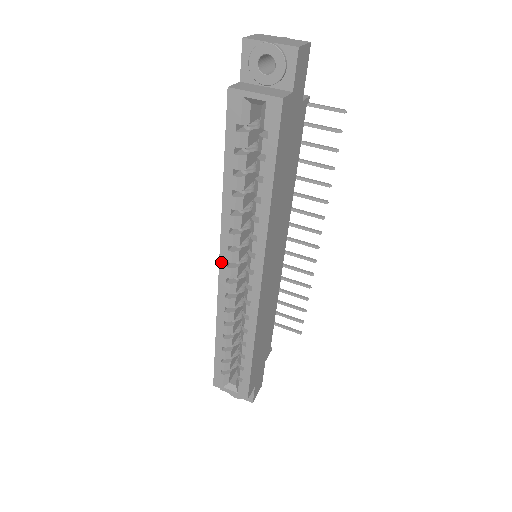
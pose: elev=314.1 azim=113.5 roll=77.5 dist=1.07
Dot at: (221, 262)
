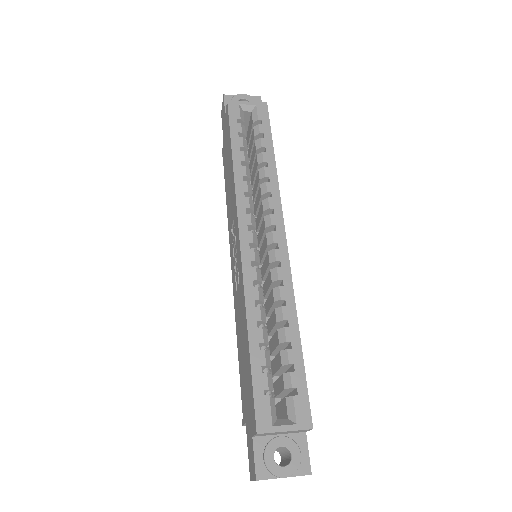
Dot at: (241, 228)
